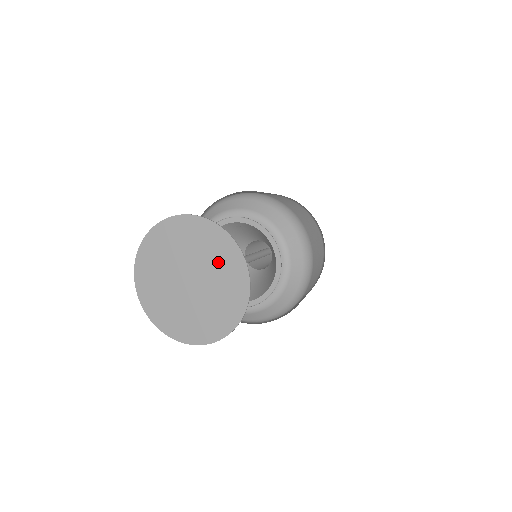
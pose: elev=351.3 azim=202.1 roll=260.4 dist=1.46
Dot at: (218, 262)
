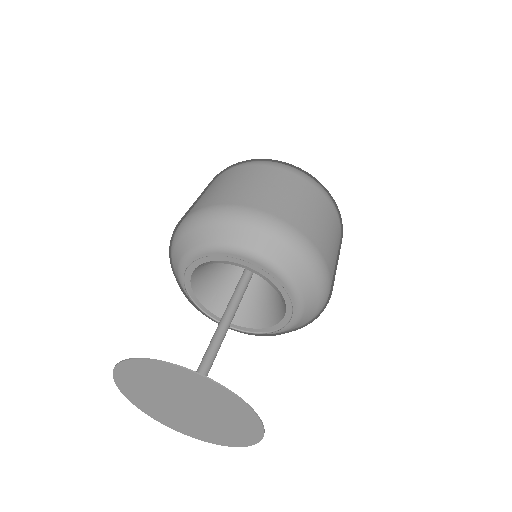
Dot at: (230, 427)
